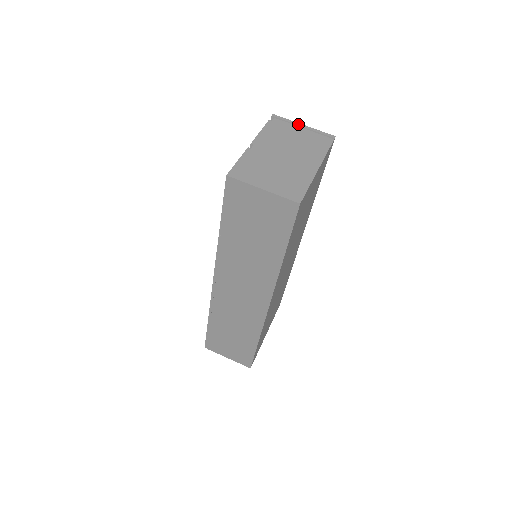
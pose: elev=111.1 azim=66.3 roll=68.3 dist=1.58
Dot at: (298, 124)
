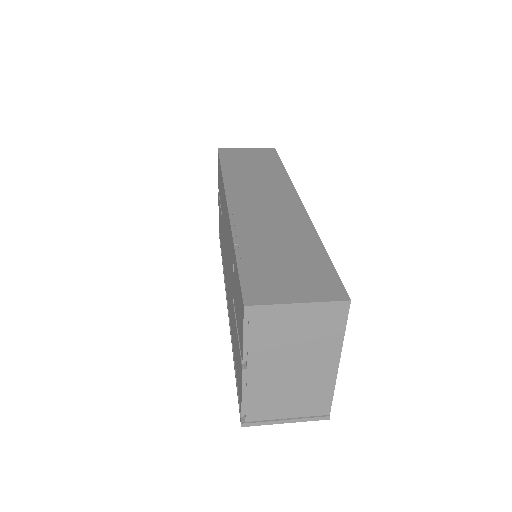
Dot at: occluded
